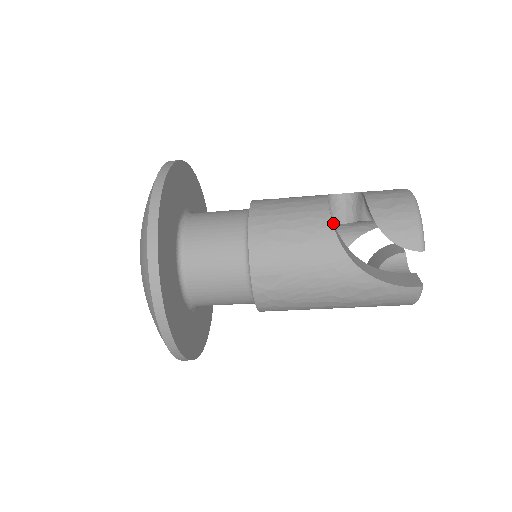
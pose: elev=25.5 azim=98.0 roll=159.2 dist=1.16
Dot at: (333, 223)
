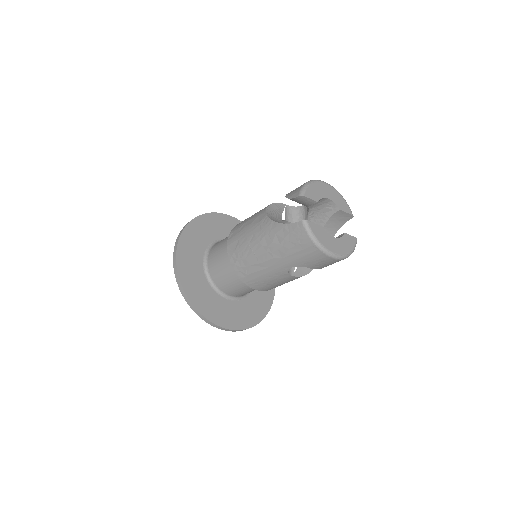
Dot at: (274, 209)
